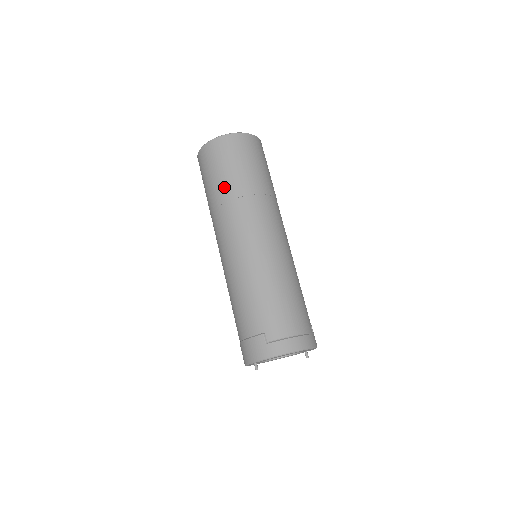
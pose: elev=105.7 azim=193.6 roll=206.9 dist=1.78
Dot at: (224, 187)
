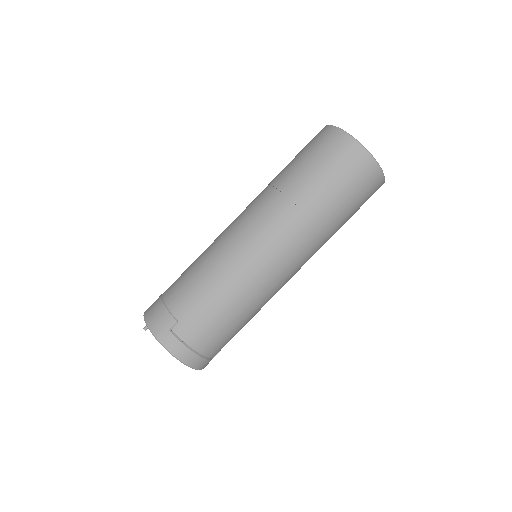
Dot at: (303, 185)
